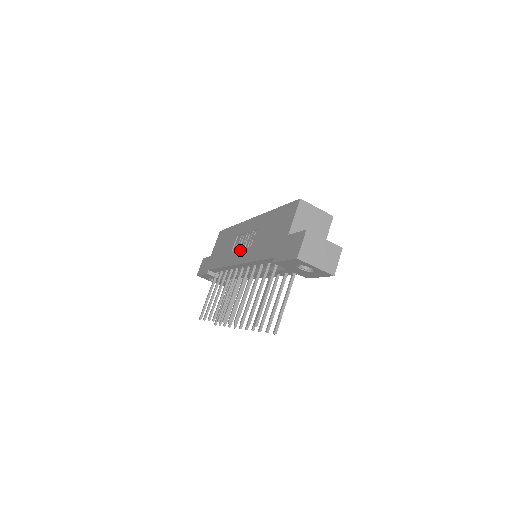
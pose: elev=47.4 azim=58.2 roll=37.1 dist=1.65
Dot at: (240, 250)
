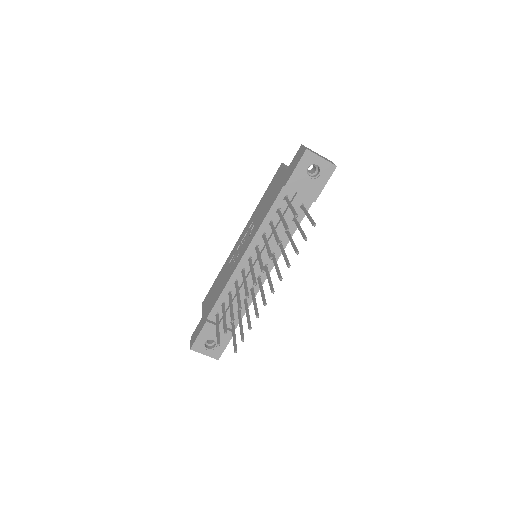
Dot at: (241, 250)
